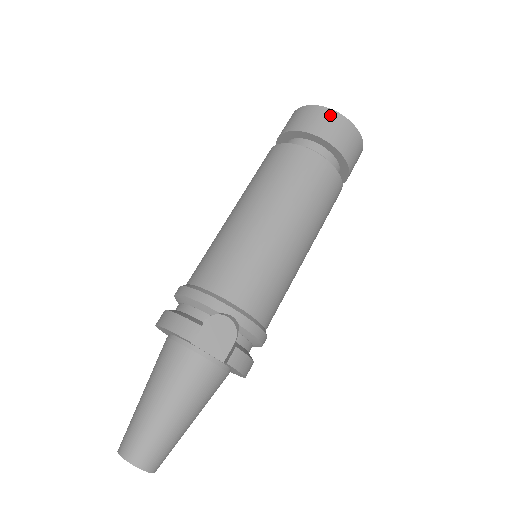
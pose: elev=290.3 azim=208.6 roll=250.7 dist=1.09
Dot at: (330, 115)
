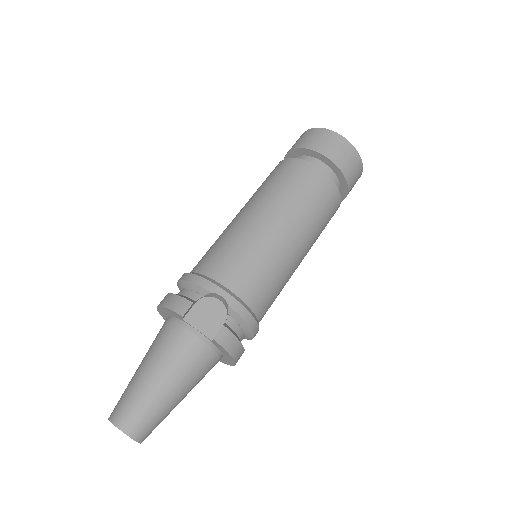
Dot at: (329, 134)
